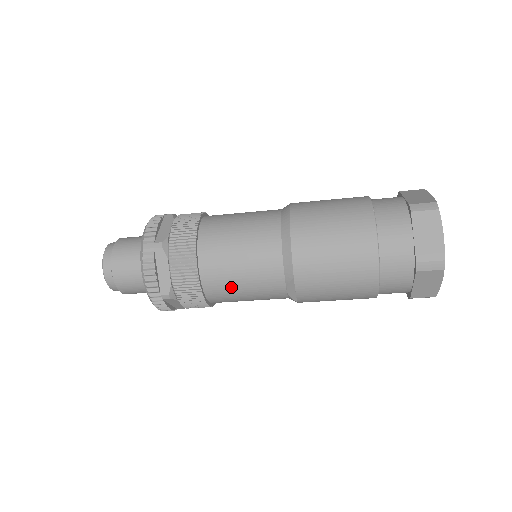
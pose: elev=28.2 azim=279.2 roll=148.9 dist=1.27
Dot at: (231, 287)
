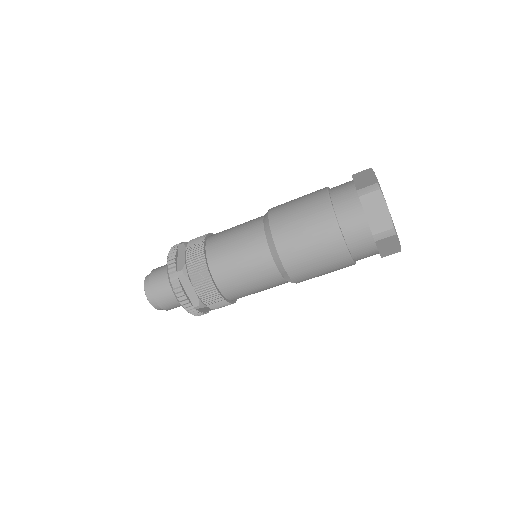
Dot at: (242, 288)
